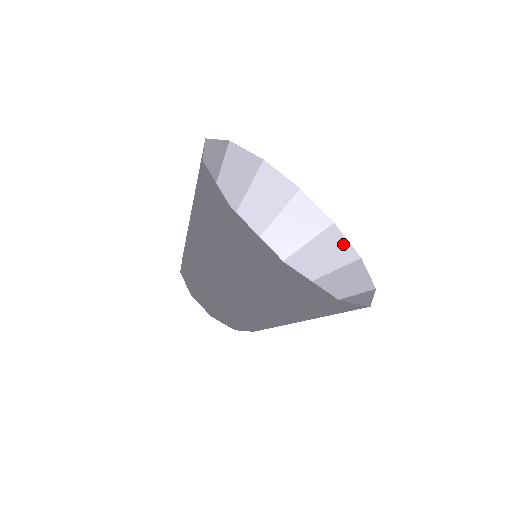
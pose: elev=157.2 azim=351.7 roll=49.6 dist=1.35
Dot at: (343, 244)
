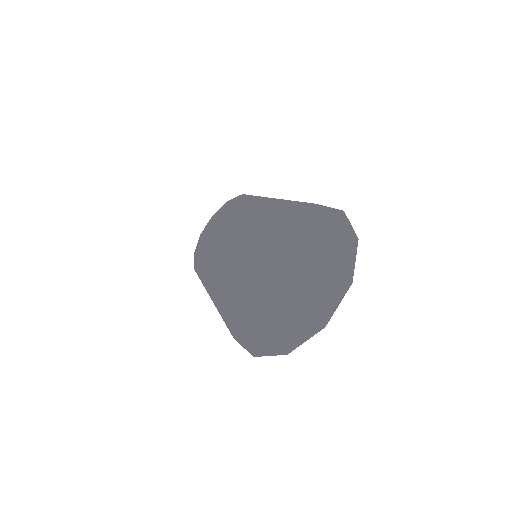
Dot at: (242, 344)
